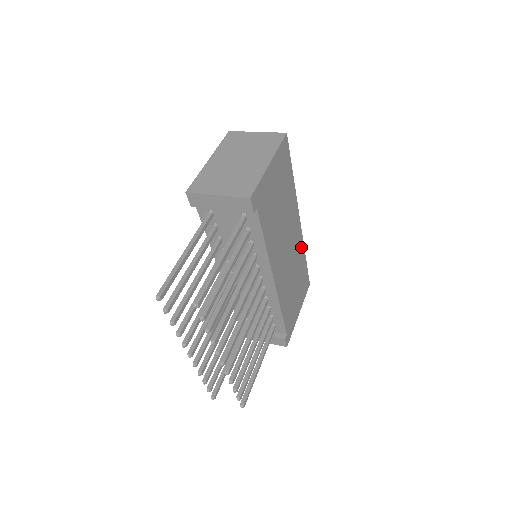
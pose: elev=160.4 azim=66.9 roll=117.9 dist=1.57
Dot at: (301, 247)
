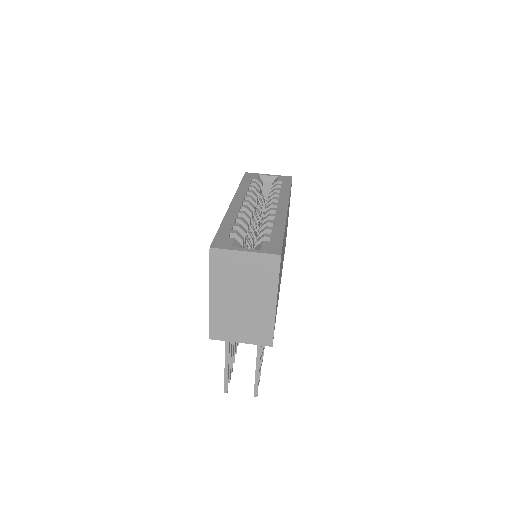
Dot at: occluded
